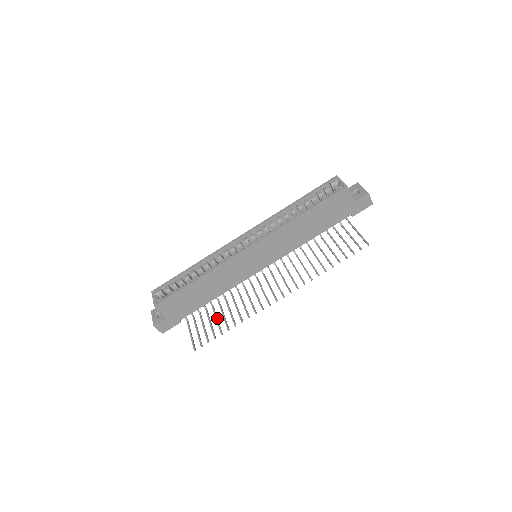
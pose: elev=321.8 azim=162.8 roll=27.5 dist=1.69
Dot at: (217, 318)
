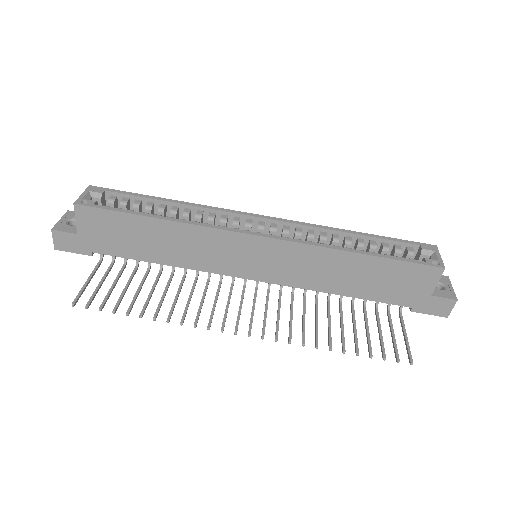
Dot at: (140, 289)
